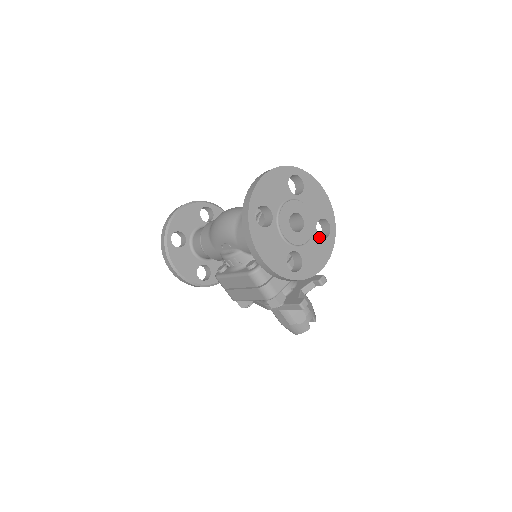
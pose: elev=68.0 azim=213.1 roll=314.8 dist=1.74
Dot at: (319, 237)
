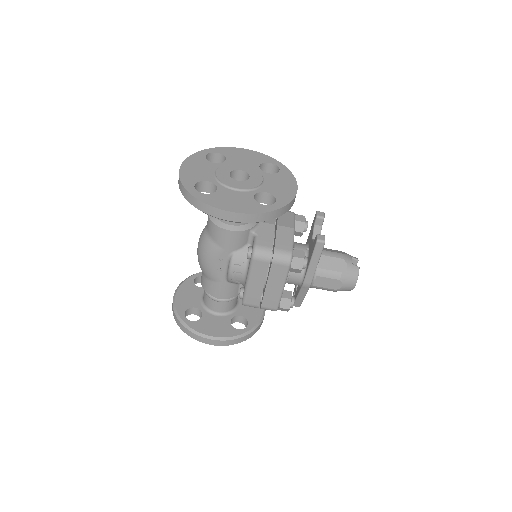
Dot at: (271, 175)
